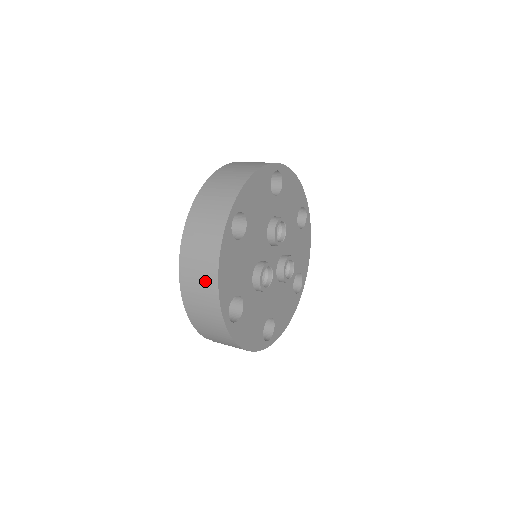
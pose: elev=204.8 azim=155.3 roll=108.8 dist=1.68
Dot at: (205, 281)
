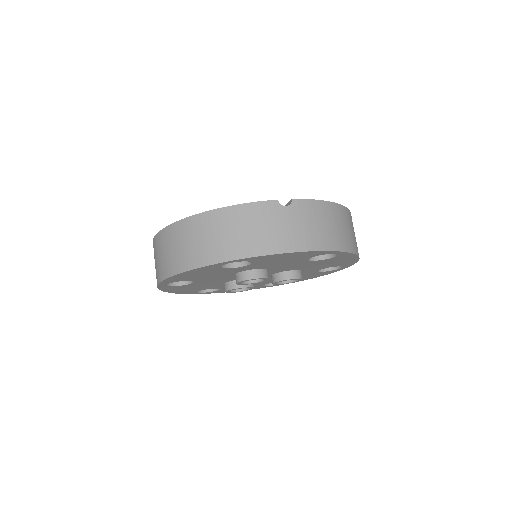
Dot at: occluded
